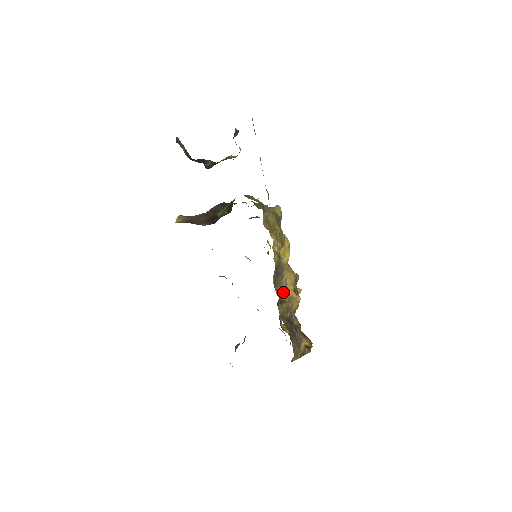
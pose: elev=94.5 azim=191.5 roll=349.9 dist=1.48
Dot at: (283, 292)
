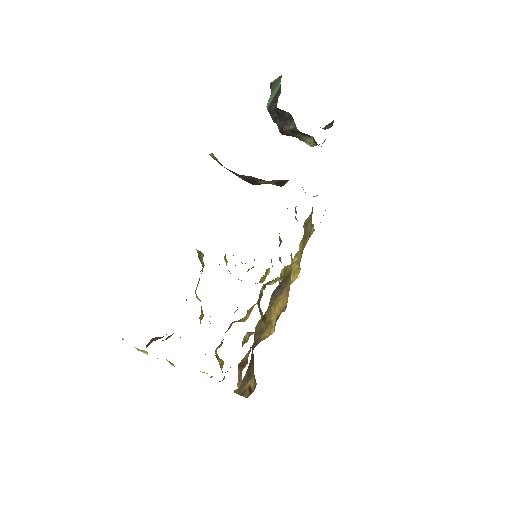
Dot at: (271, 309)
